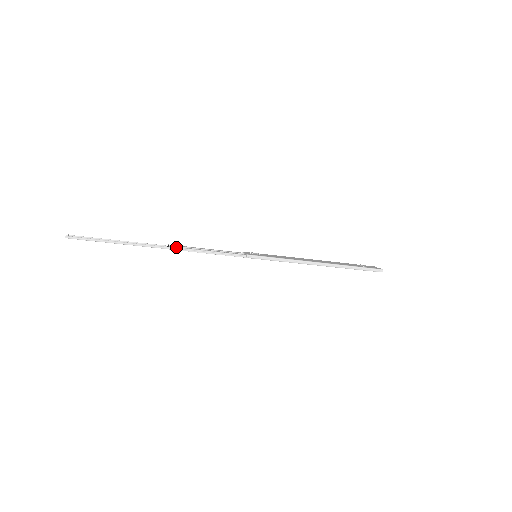
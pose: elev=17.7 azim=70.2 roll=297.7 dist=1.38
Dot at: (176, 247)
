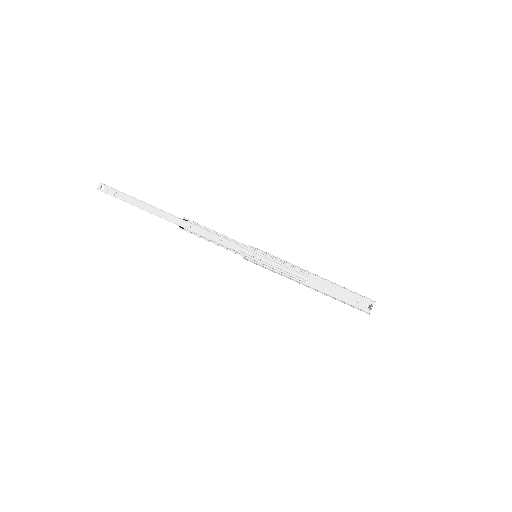
Dot at: (188, 220)
